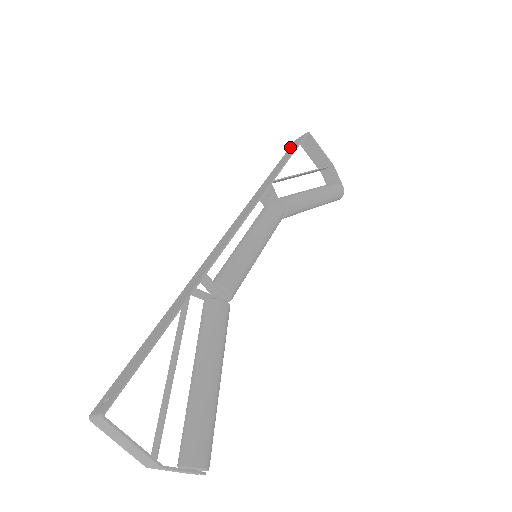
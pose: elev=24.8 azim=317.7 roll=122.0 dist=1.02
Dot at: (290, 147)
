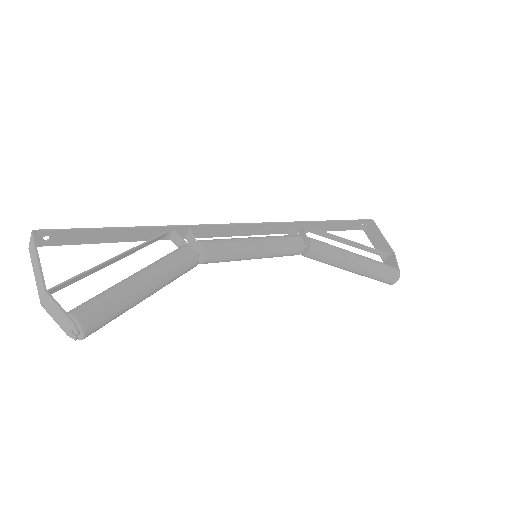
Dot at: (351, 228)
